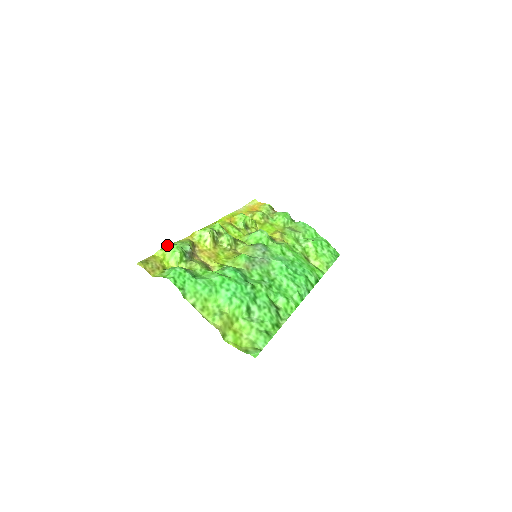
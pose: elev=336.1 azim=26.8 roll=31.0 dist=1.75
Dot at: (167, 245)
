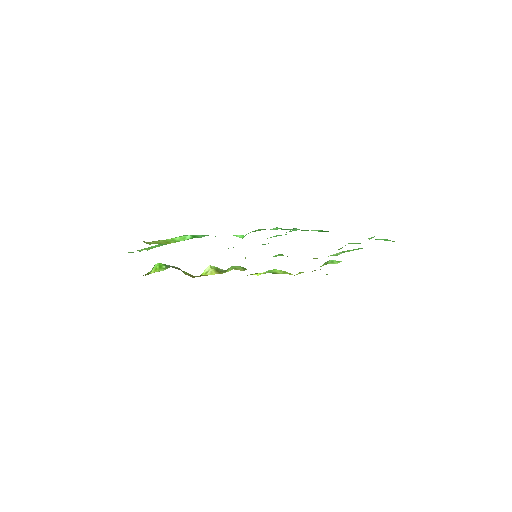
Dot at: occluded
